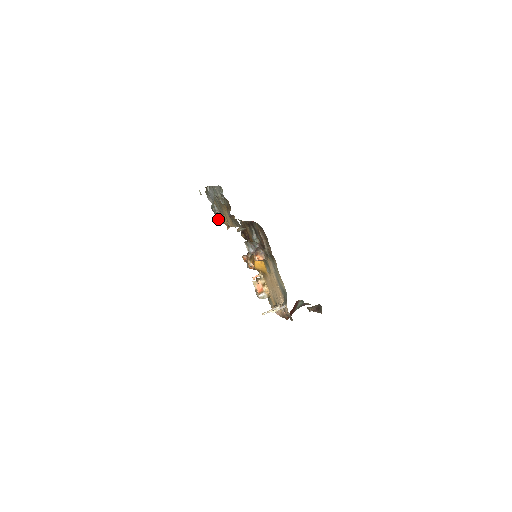
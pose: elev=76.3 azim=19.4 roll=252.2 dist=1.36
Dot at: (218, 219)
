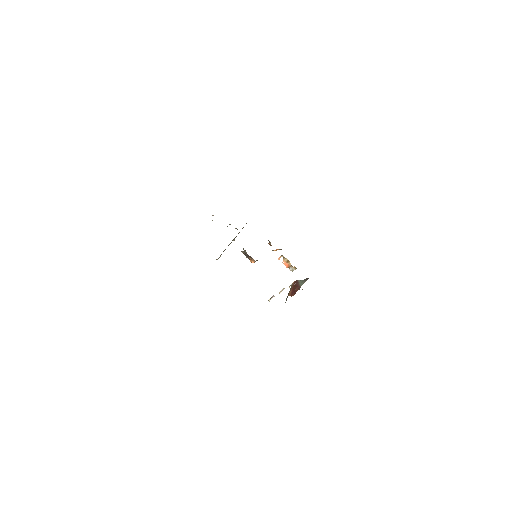
Dot at: (236, 228)
